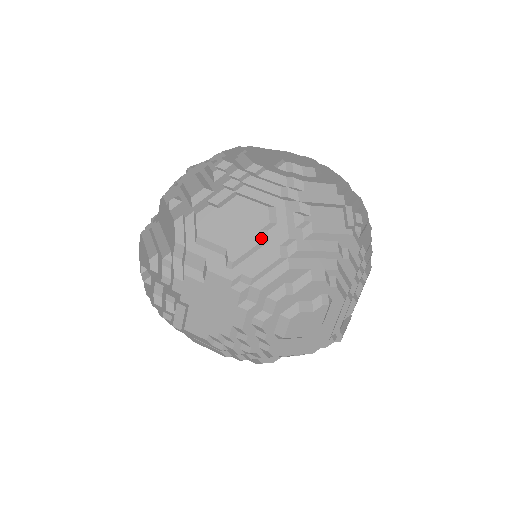
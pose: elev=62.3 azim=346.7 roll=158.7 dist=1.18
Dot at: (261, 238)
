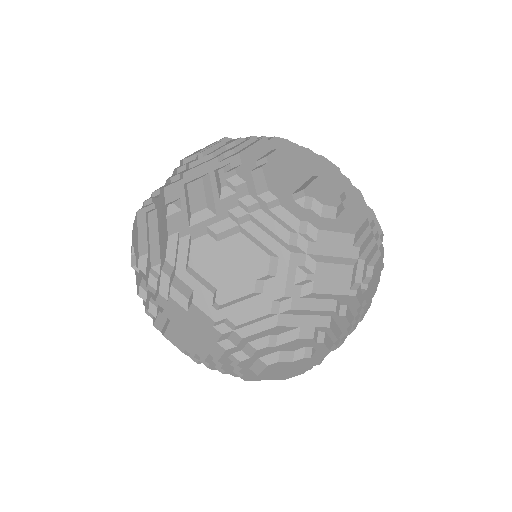
Dot at: (255, 289)
